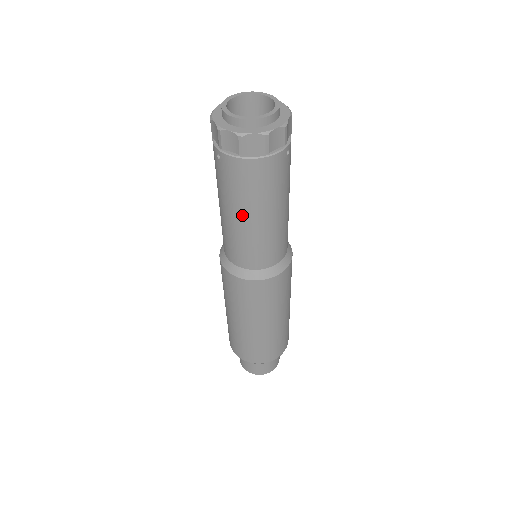
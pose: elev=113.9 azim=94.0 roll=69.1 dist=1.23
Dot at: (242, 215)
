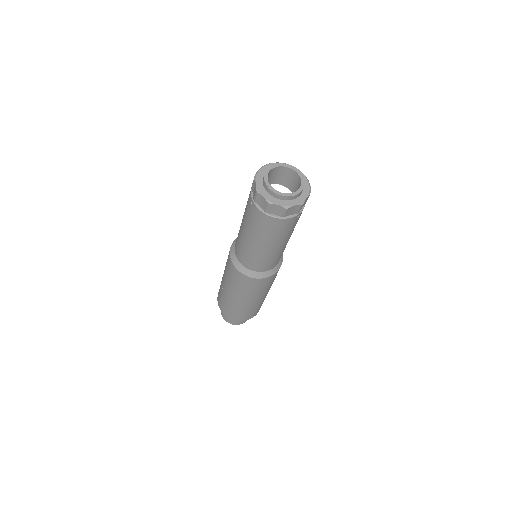
Dot at: (254, 240)
